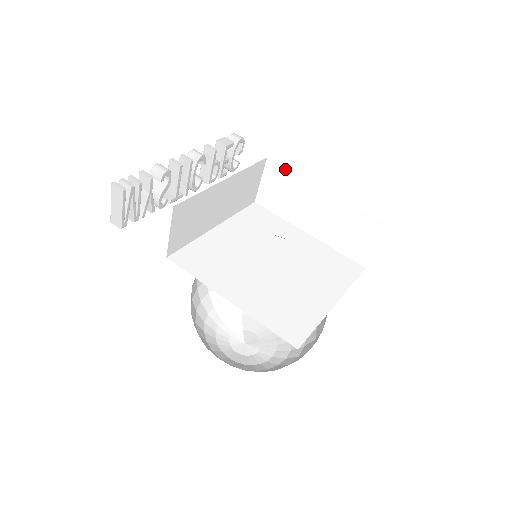
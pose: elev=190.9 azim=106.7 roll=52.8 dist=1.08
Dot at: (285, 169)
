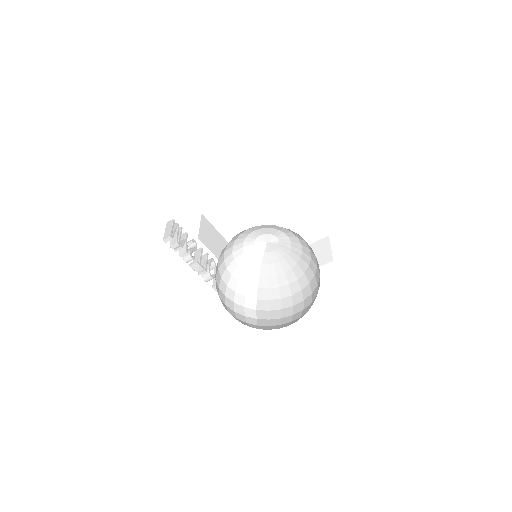
Dot at: occluded
